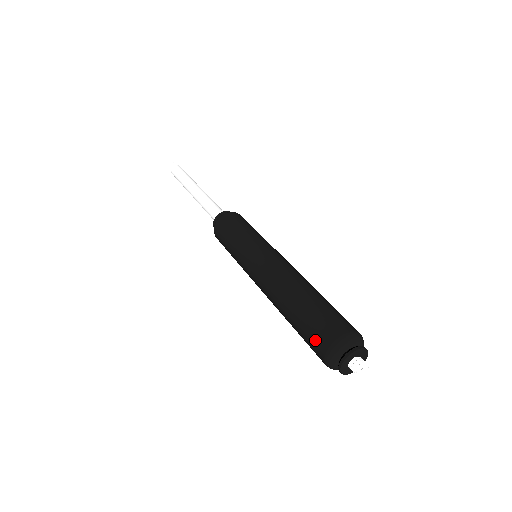
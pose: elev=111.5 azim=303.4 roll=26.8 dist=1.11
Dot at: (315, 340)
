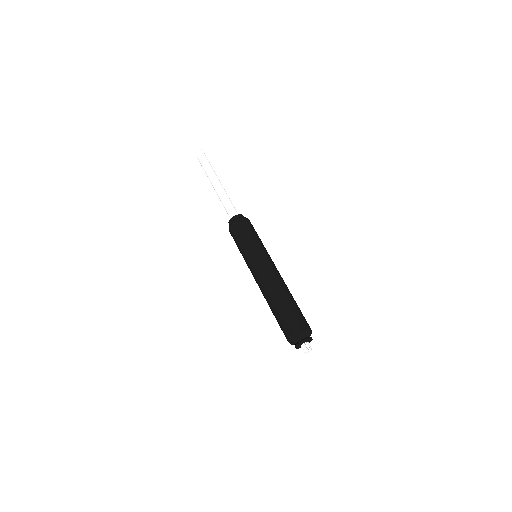
Dot at: (283, 331)
